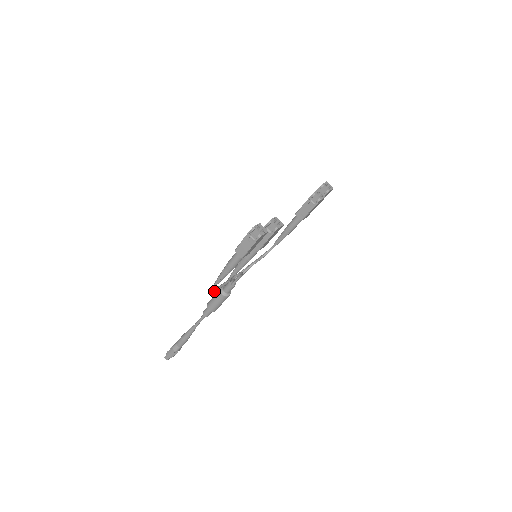
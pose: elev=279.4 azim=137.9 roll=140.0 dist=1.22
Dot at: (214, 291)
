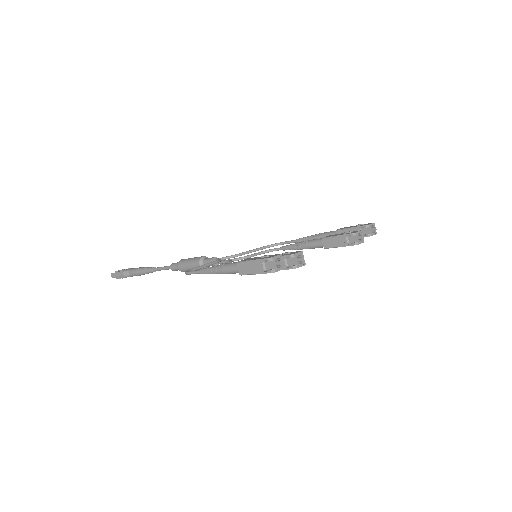
Dot at: (192, 270)
